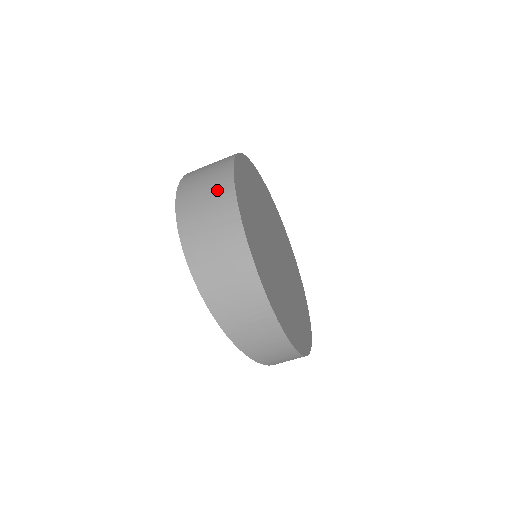
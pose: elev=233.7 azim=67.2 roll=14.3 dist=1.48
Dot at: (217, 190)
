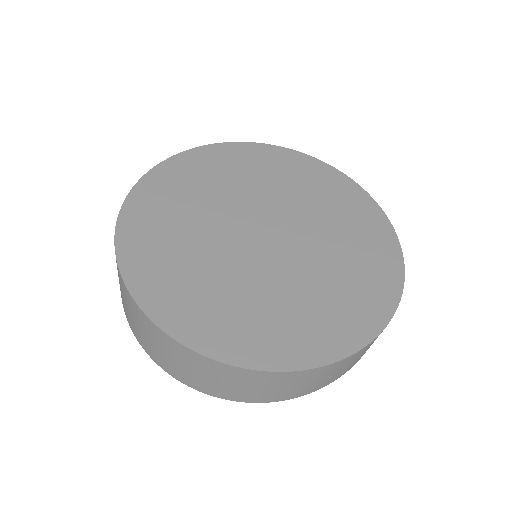
Dot at: (161, 343)
